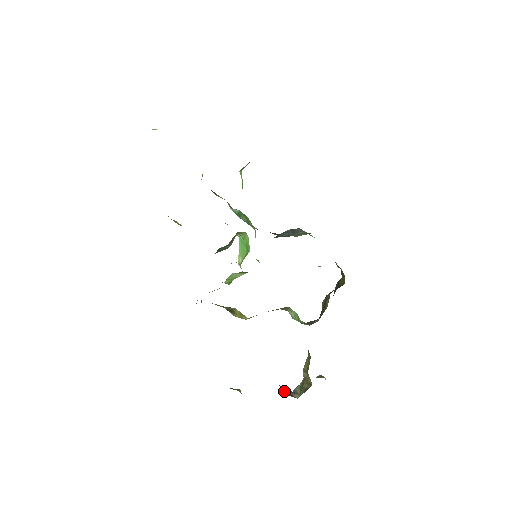
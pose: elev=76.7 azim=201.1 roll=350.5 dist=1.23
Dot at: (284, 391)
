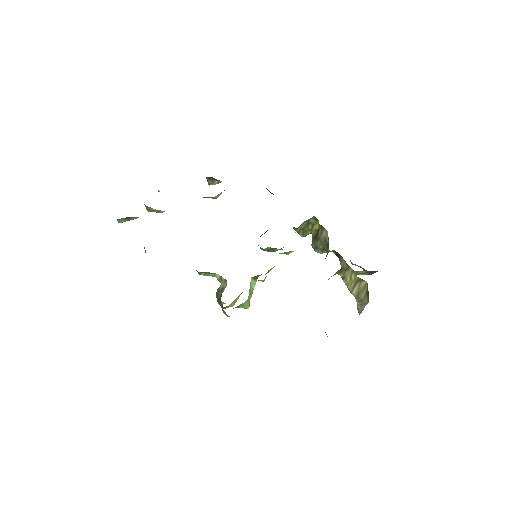
Dot at: occluded
